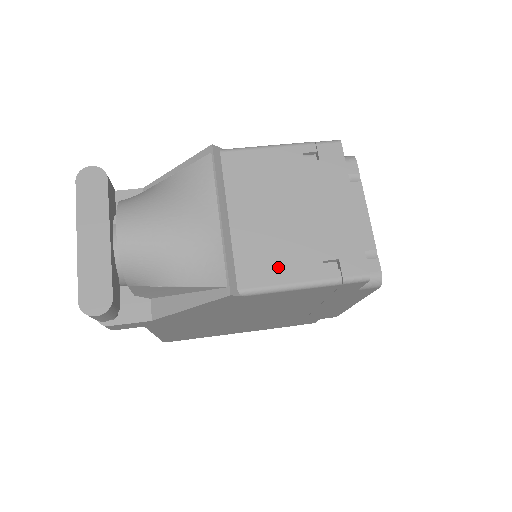
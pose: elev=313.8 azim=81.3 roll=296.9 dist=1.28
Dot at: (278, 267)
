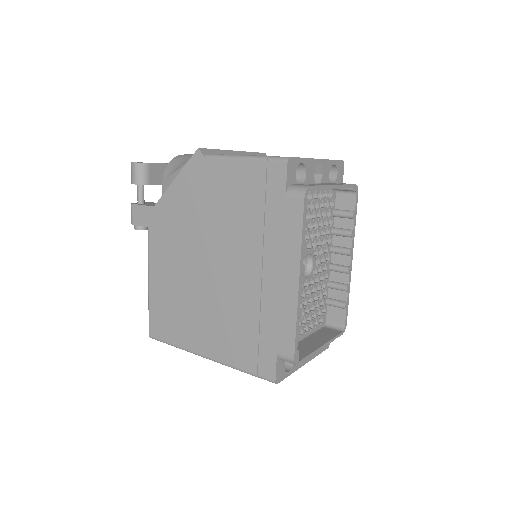
Dot at: occluded
